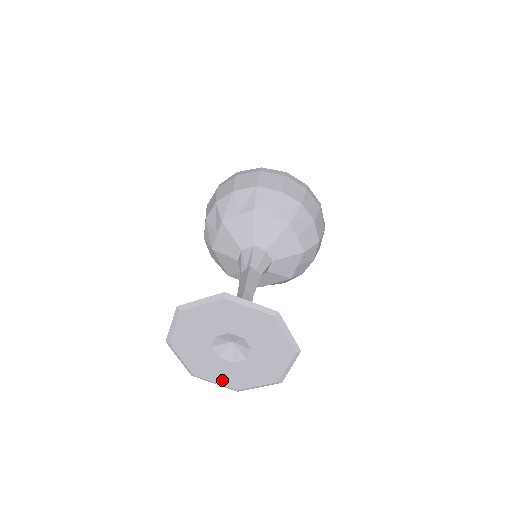
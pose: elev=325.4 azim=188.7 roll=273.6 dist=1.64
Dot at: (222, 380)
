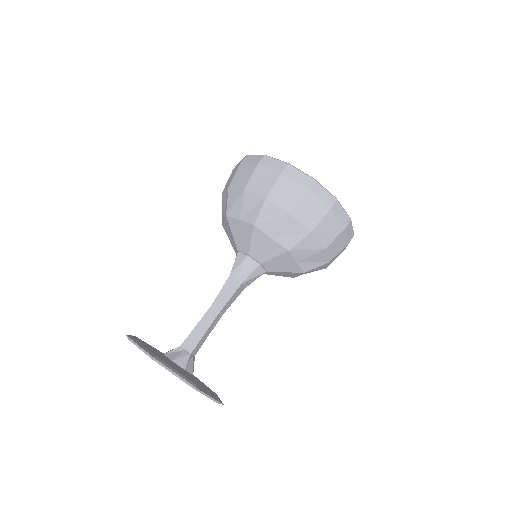
Dot at: occluded
